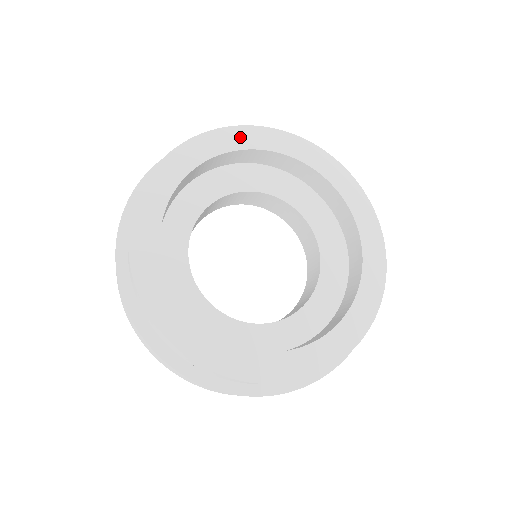
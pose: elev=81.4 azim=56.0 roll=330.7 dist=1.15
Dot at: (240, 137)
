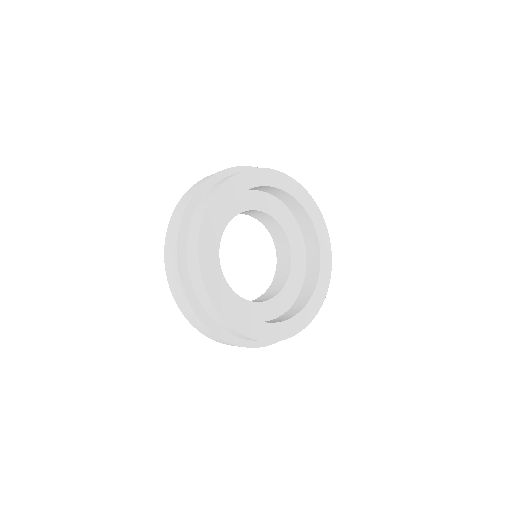
Dot at: (295, 189)
